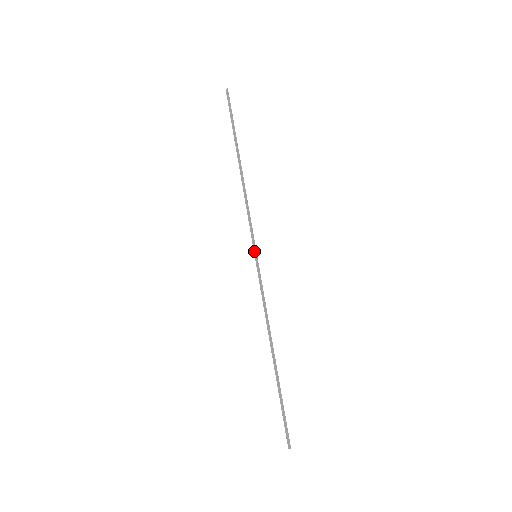
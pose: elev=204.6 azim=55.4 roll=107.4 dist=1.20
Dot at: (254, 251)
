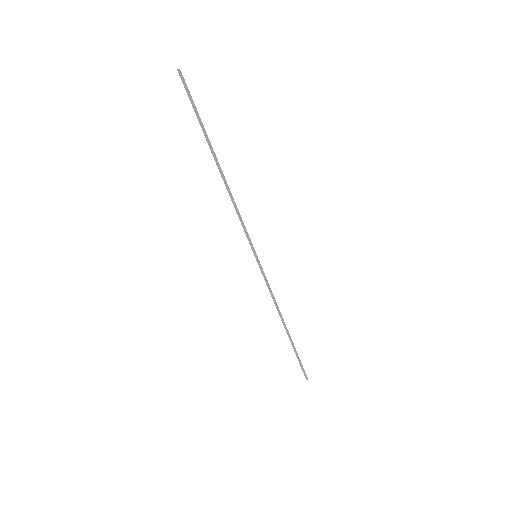
Dot at: (253, 252)
